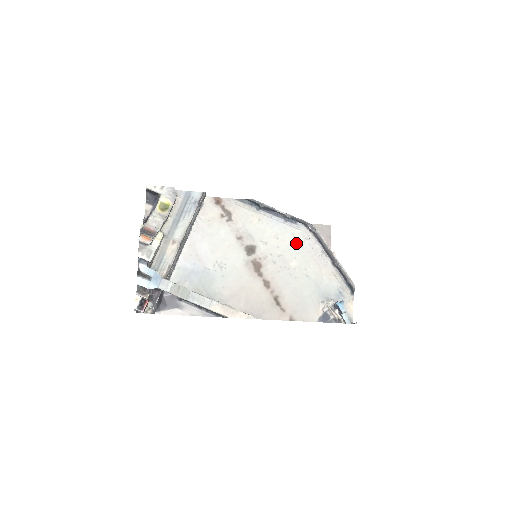
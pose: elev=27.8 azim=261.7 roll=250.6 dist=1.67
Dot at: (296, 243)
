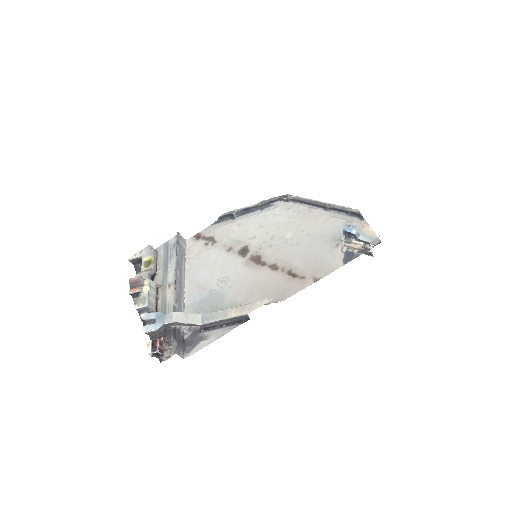
Dot at: (281, 219)
